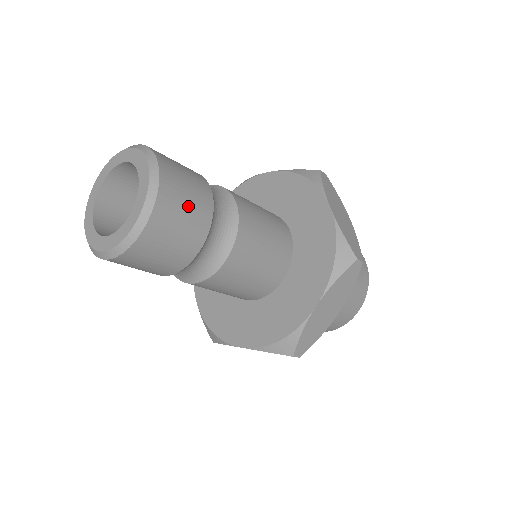
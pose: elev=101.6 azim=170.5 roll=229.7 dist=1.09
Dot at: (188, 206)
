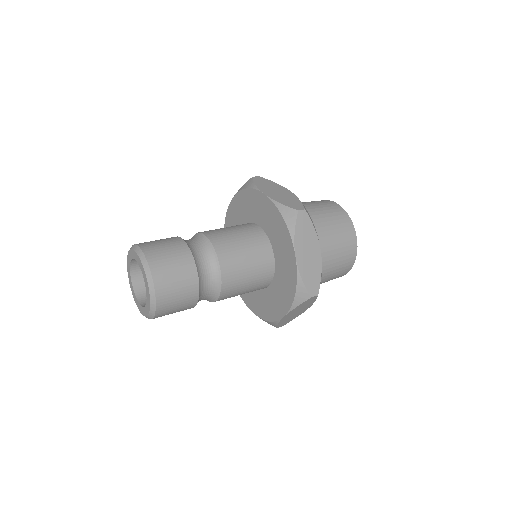
Dot at: (171, 258)
